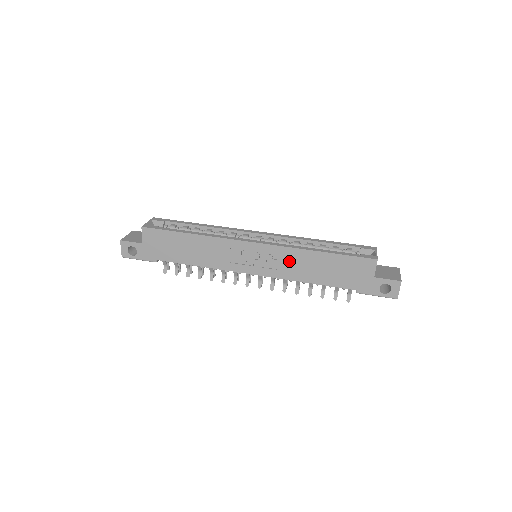
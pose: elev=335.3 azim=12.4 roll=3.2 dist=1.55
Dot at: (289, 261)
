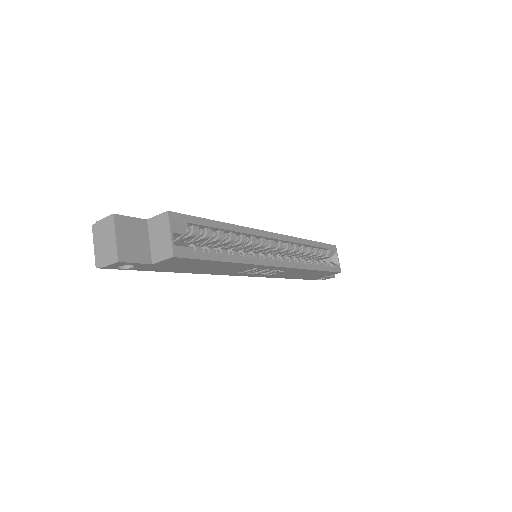
Dot at: (288, 273)
